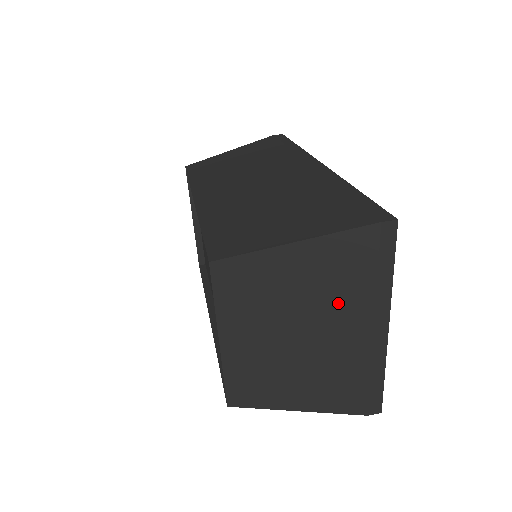
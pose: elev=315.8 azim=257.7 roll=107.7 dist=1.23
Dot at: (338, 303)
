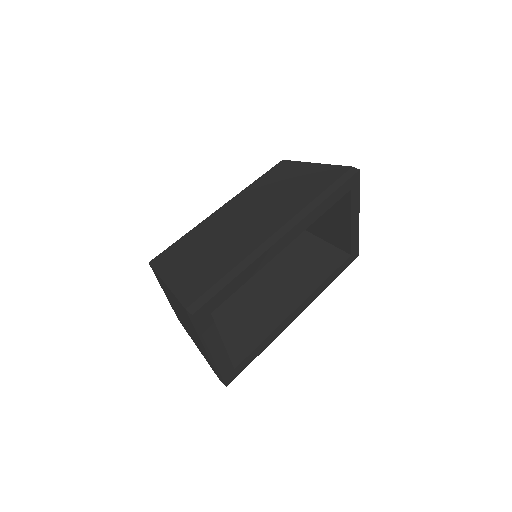
Dot at: (189, 324)
